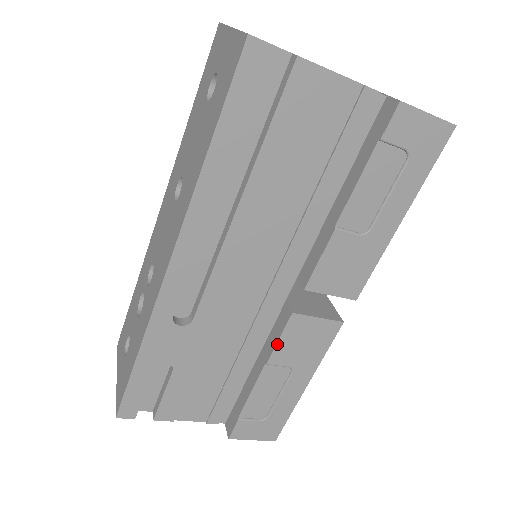
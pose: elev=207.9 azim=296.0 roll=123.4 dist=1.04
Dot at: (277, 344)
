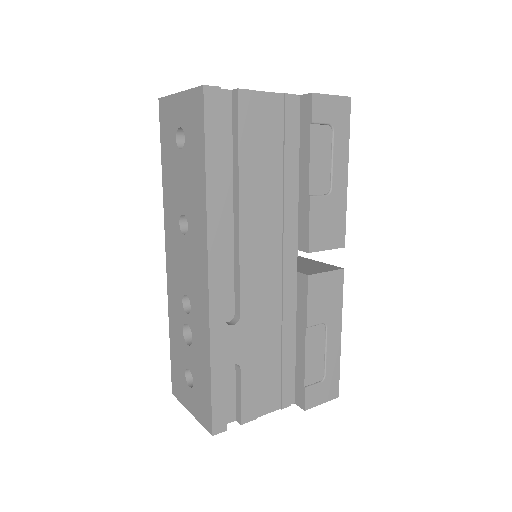
Dot at: (307, 306)
